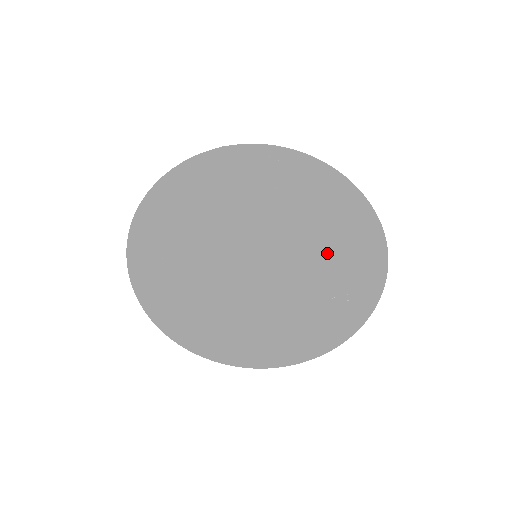
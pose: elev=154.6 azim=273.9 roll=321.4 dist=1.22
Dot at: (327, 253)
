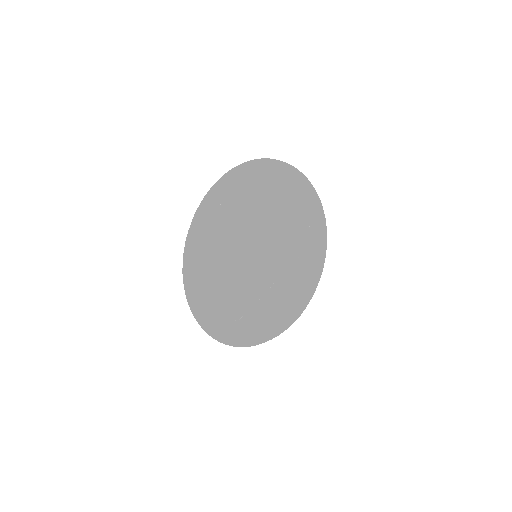
Dot at: (291, 219)
